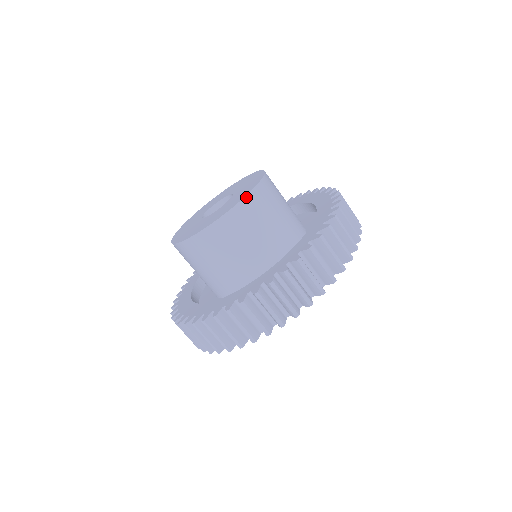
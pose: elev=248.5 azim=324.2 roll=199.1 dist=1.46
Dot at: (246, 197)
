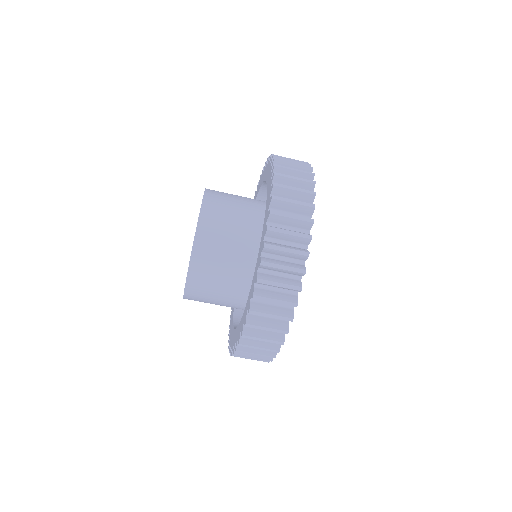
Dot at: (201, 211)
